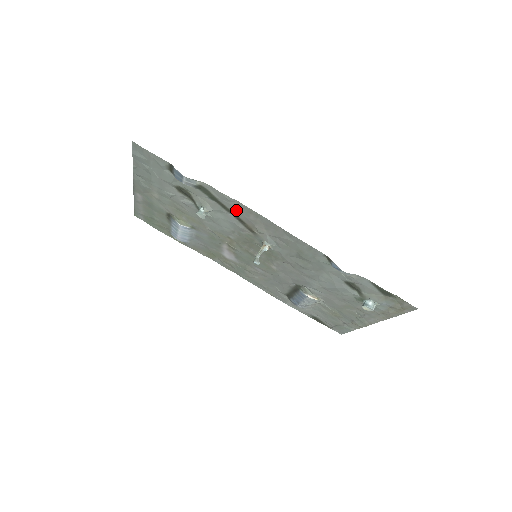
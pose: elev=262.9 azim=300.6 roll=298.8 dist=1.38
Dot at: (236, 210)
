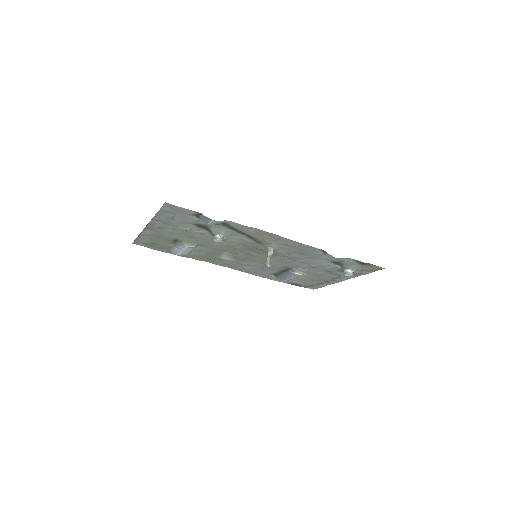
Dot at: (251, 233)
